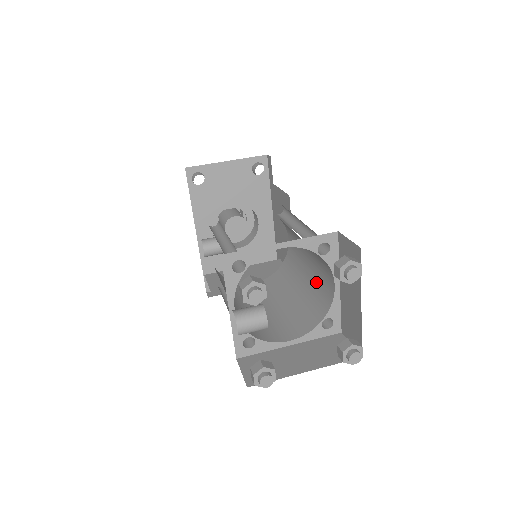
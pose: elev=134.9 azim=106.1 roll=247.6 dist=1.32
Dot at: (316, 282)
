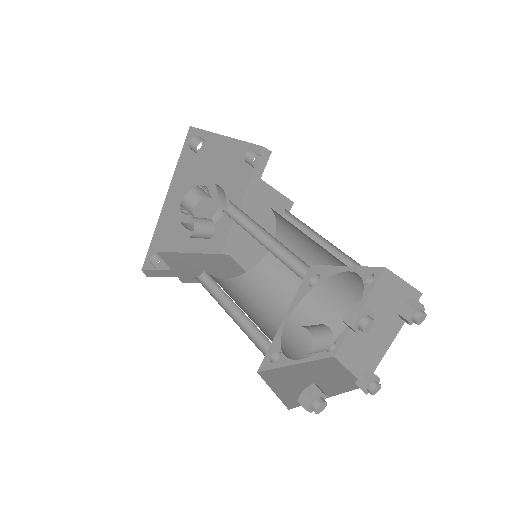
Dot at: (318, 301)
